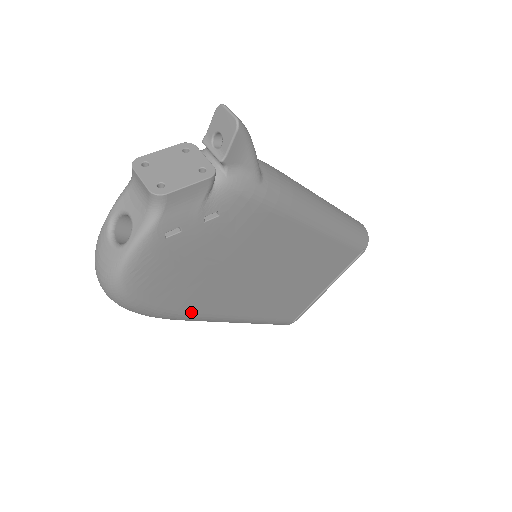
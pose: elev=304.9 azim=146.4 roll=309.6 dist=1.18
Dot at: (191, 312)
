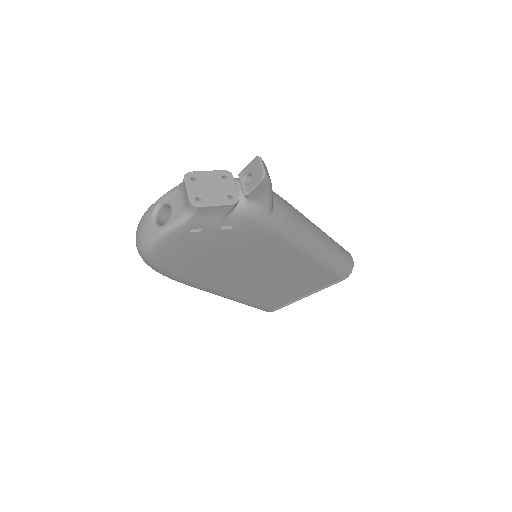
Dot at: (193, 281)
